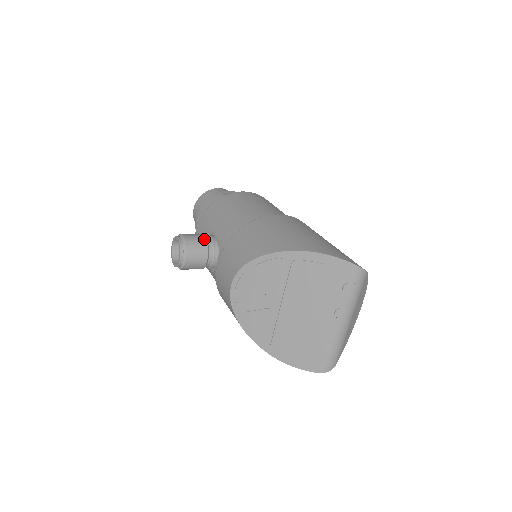
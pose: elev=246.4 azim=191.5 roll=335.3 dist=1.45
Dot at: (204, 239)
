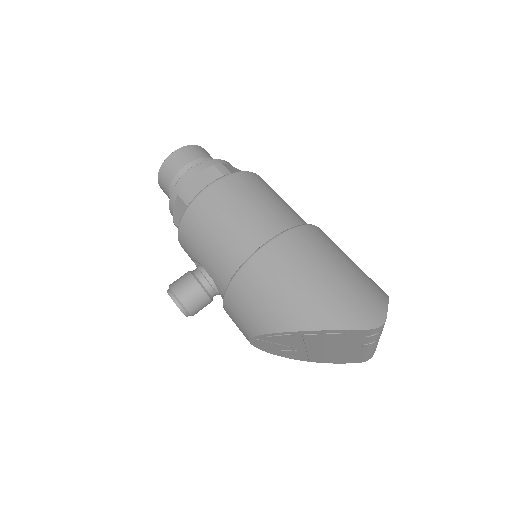
Dot at: (197, 285)
